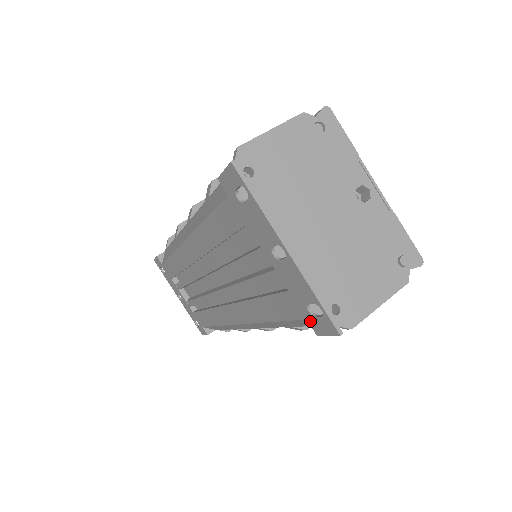
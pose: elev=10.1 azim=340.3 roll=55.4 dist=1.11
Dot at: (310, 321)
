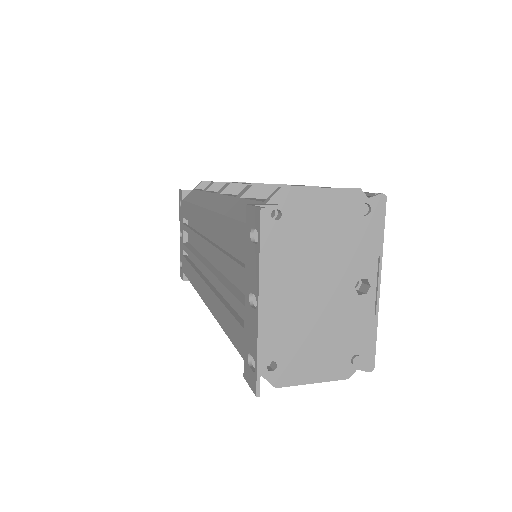
Dot at: (245, 364)
